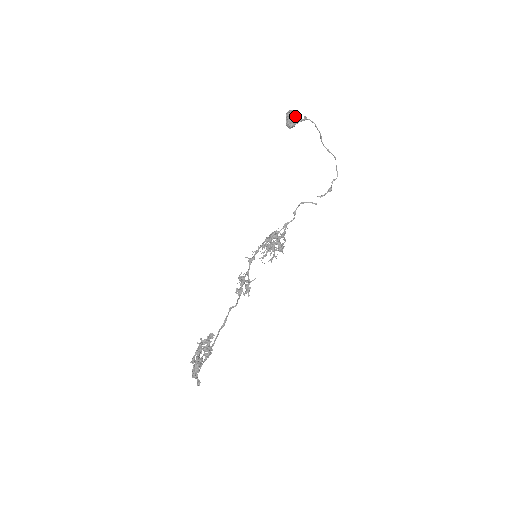
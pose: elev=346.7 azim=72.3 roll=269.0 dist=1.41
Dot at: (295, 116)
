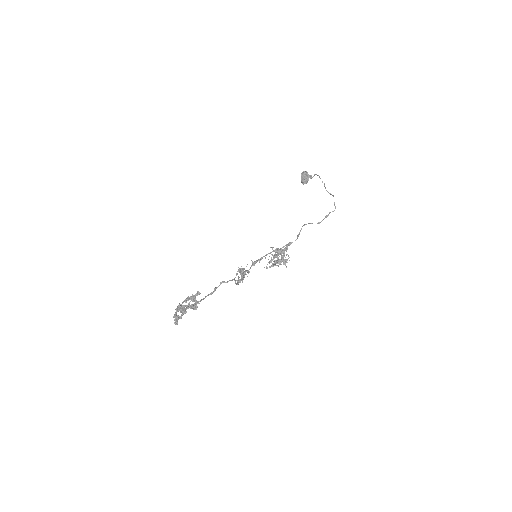
Dot at: (307, 175)
